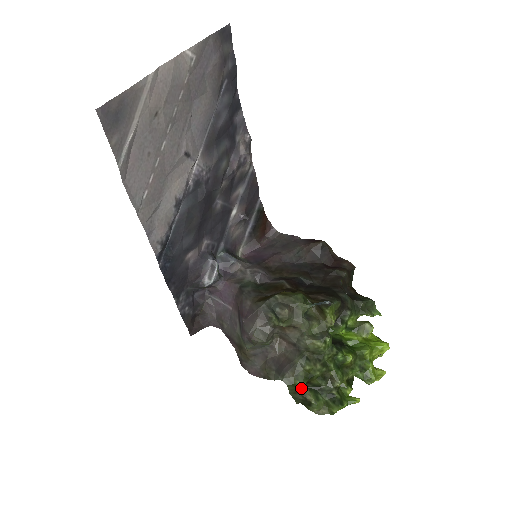
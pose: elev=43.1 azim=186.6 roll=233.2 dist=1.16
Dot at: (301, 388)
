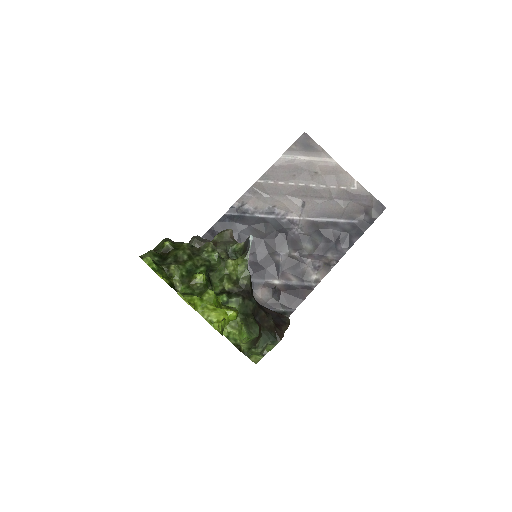
Dot at: (161, 251)
